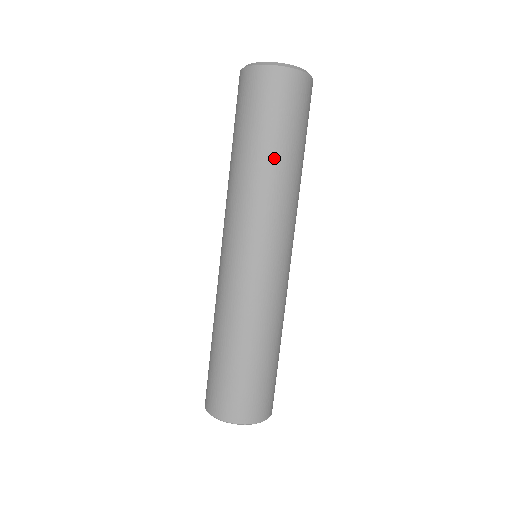
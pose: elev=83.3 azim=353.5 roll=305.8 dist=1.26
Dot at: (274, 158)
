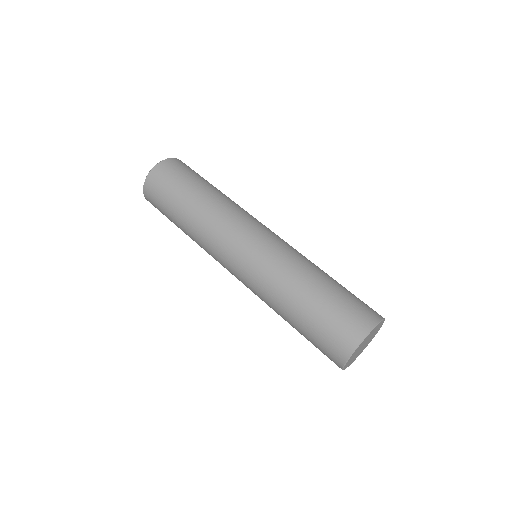
Dot at: (204, 193)
